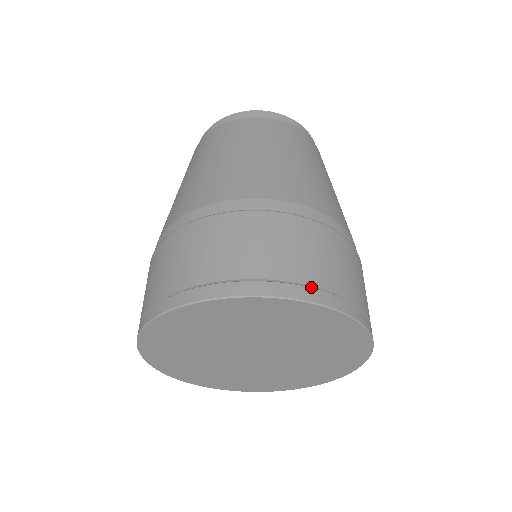
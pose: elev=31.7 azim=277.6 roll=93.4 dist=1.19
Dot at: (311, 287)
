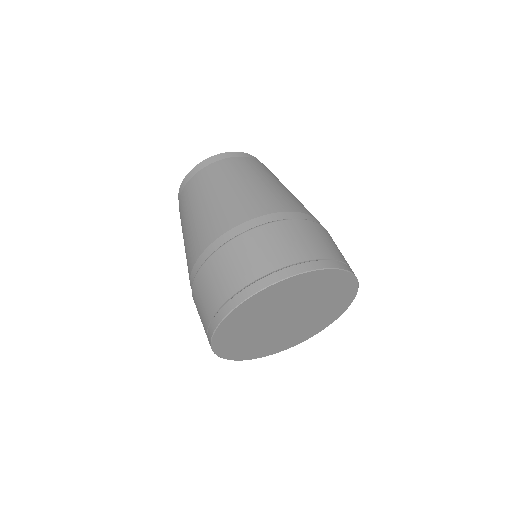
Dot at: (346, 265)
